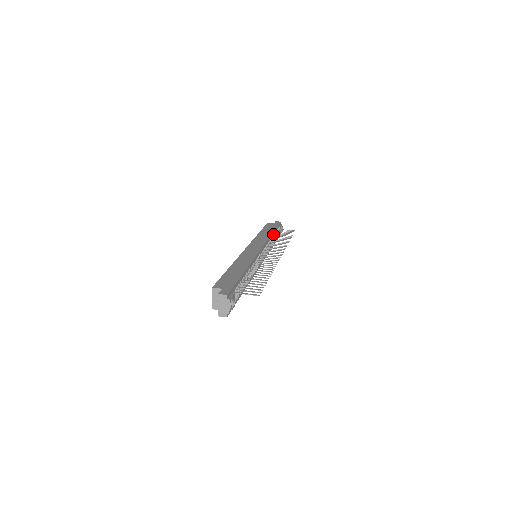
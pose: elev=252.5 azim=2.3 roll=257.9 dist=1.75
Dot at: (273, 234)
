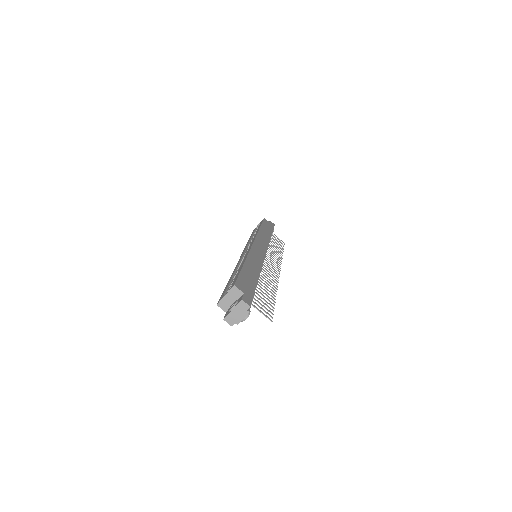
Dot at: occluded
